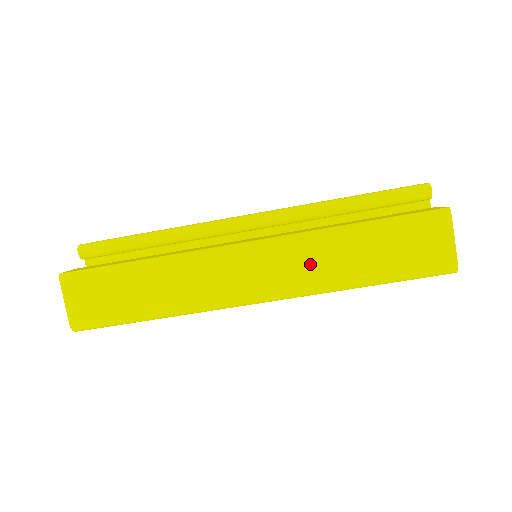
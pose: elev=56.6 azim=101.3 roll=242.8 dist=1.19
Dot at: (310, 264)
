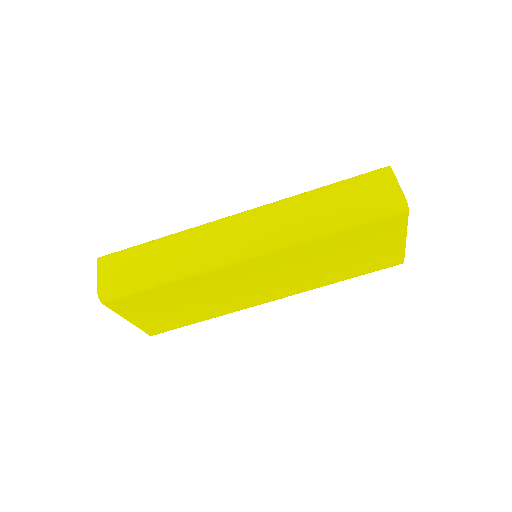
Dot at: (288, 219)
